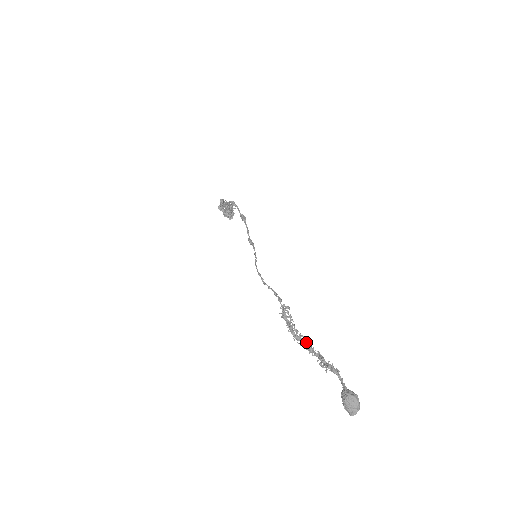
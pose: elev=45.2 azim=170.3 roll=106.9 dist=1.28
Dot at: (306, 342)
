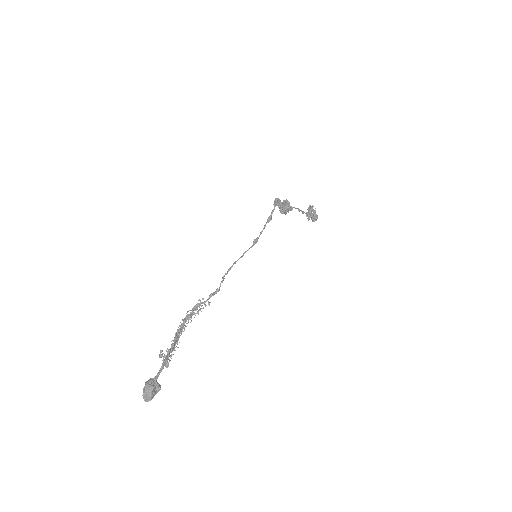
Dot at: (181, 333)
